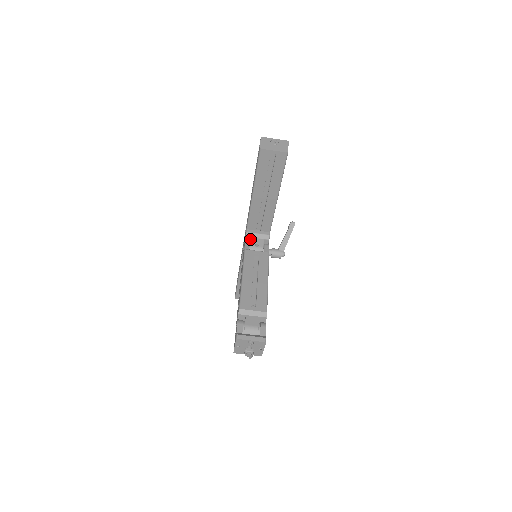
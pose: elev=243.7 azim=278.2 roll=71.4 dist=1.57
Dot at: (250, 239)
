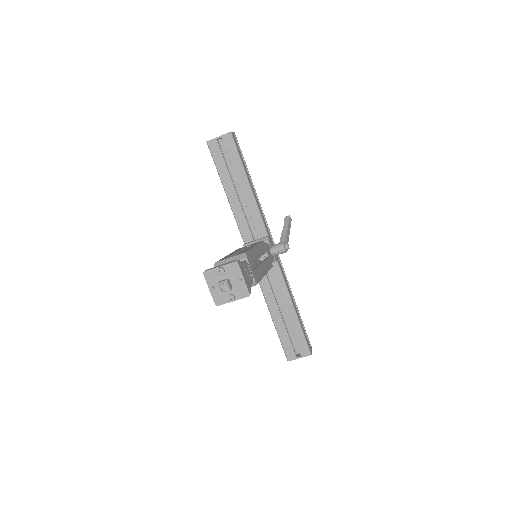
Dot at: occluded
